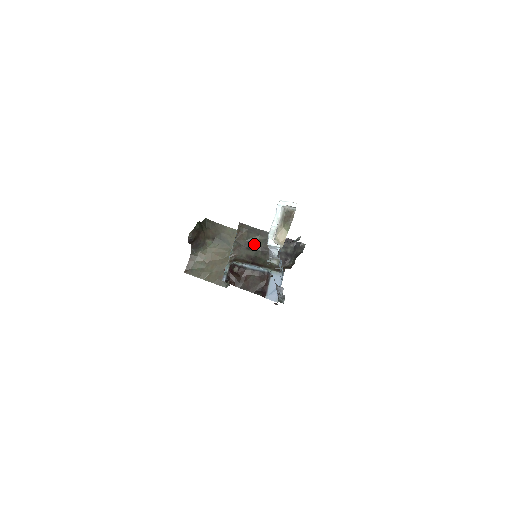
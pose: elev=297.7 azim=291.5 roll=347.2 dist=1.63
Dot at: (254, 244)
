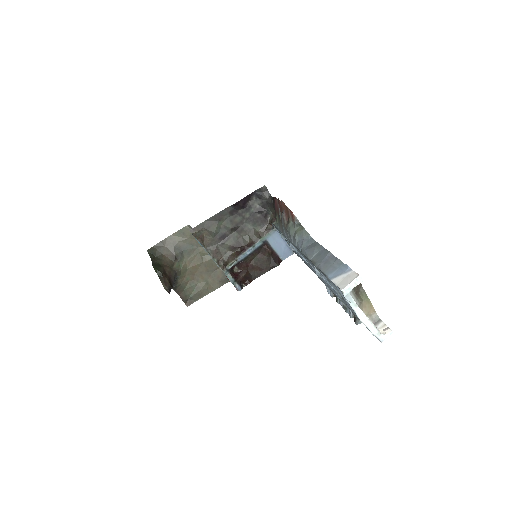
Dot at: (223, 233)
